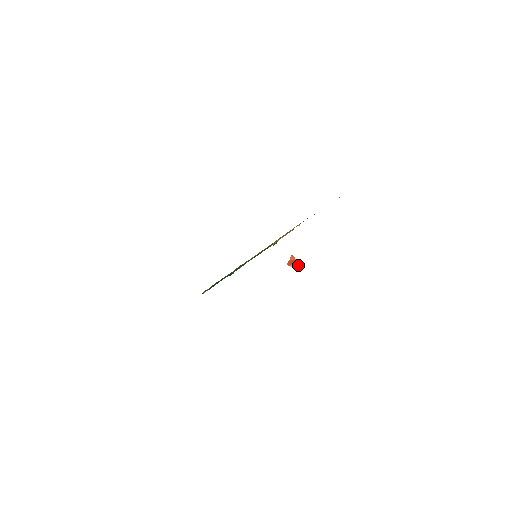
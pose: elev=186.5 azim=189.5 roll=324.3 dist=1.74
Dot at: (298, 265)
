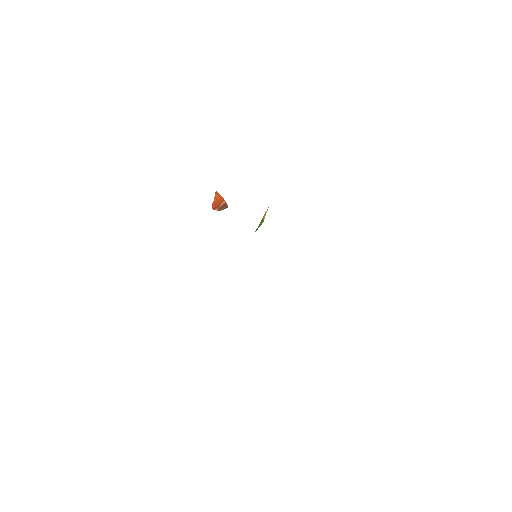
Dot at: (225, 206)
